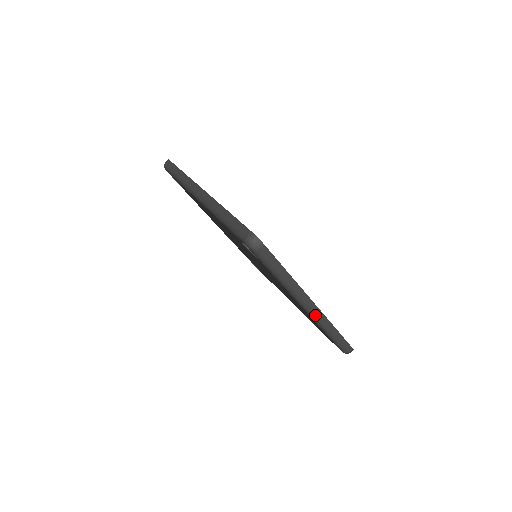
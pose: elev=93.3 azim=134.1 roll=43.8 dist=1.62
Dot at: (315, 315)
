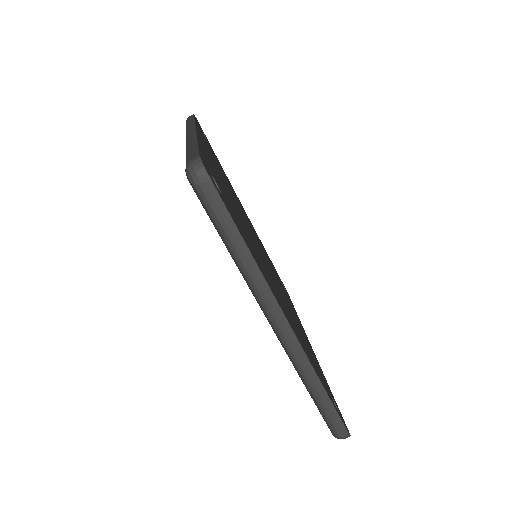
Dot at: (288, 344)
